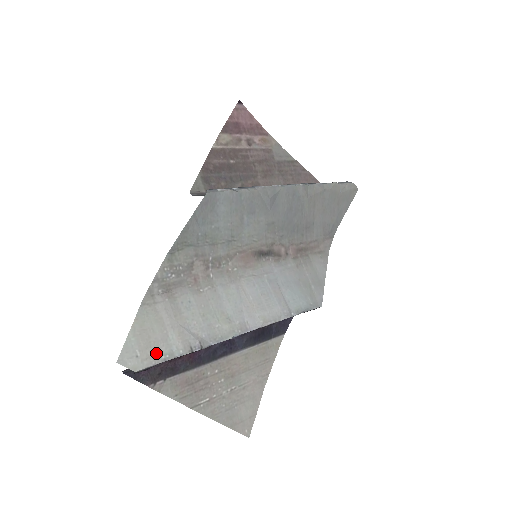
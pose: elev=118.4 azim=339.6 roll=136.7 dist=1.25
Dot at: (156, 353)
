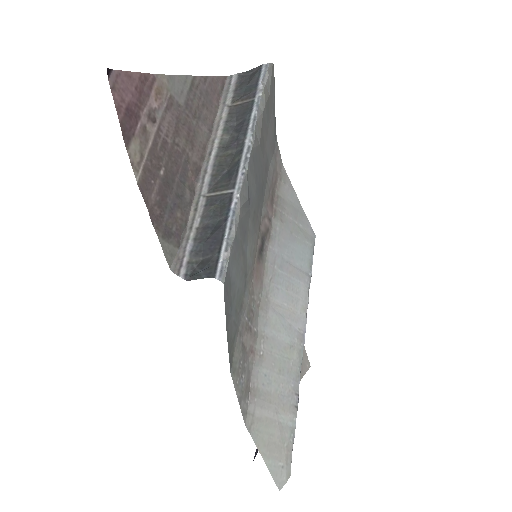
Dot at: (287, 445)
